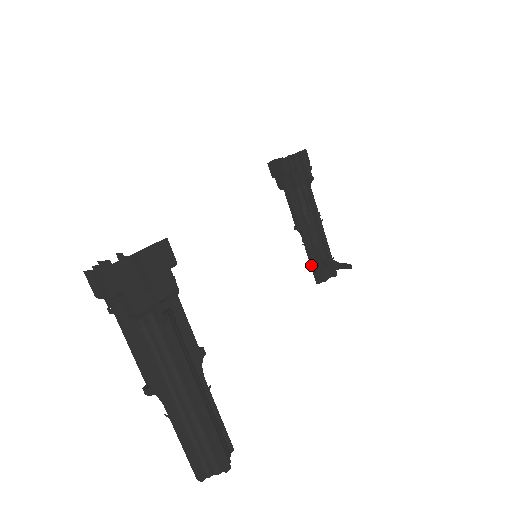
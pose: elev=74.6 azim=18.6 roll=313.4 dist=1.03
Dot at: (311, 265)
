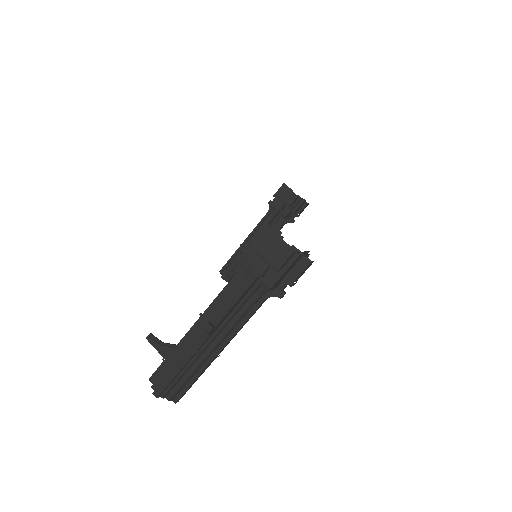
Dot at: (232, 265)
